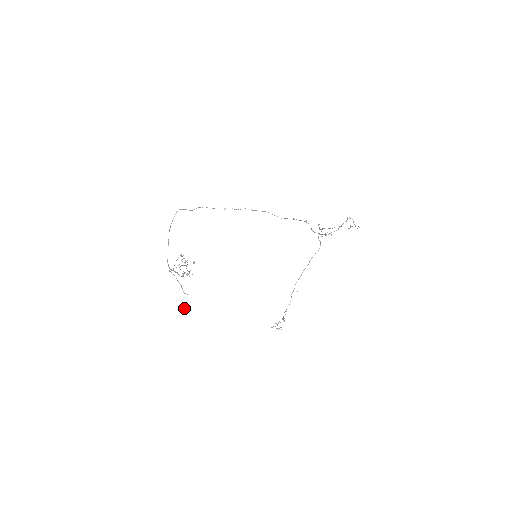
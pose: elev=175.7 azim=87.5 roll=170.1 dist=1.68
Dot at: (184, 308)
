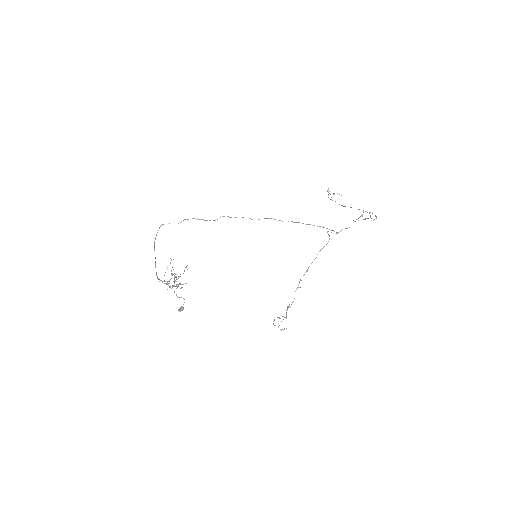
Dot at: (180, 311)
